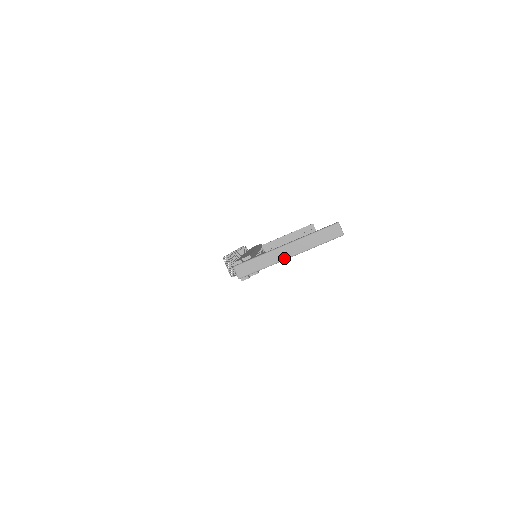
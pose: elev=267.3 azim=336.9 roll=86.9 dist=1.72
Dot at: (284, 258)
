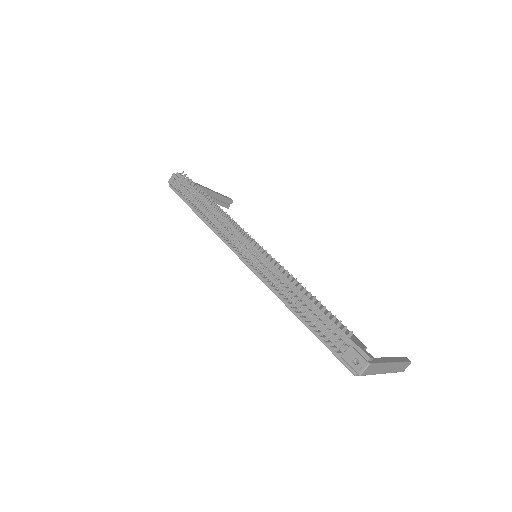
Dot at: (383, 373)
